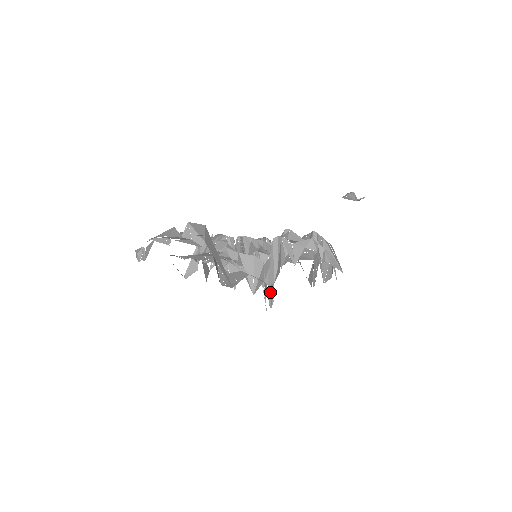
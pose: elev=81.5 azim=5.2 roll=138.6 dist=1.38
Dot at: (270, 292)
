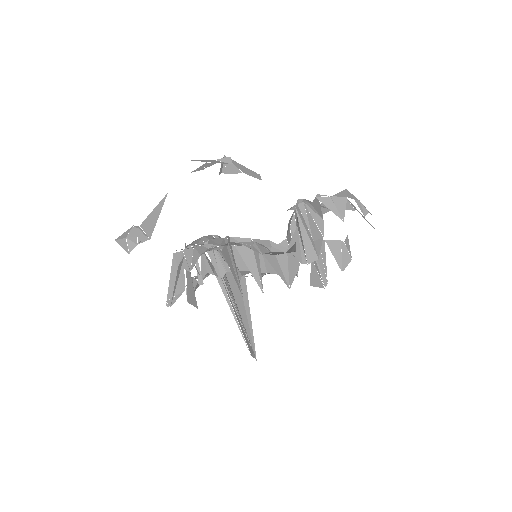
Dot at: (246, 339)
